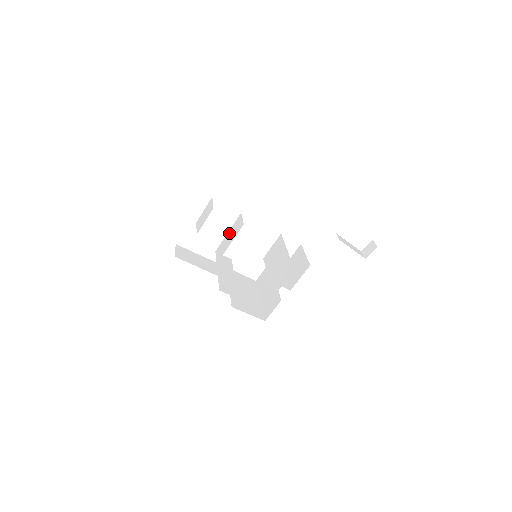
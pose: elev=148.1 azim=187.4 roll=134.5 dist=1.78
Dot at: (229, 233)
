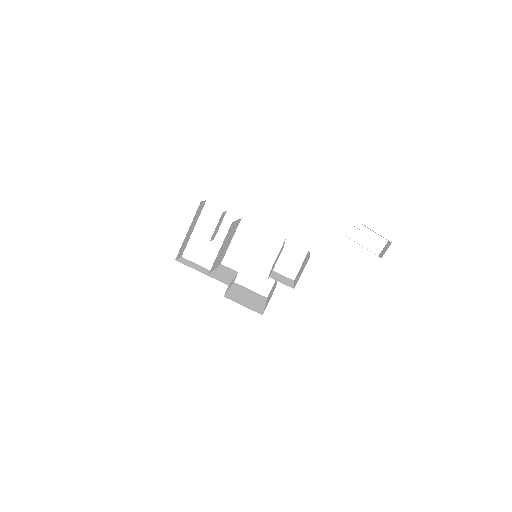
Dot at: (231, 239)
